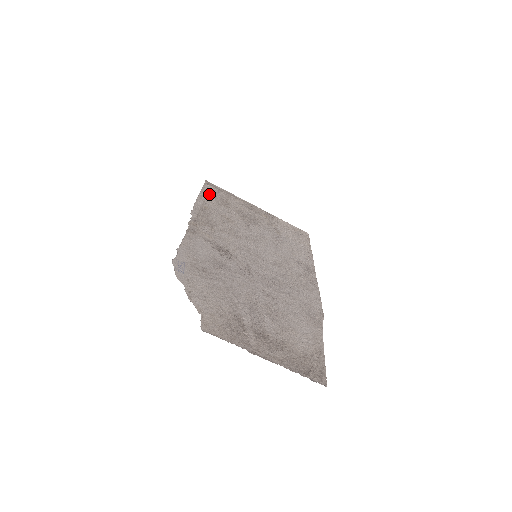
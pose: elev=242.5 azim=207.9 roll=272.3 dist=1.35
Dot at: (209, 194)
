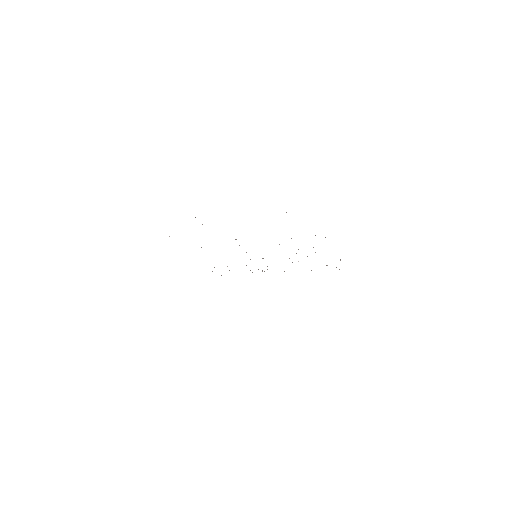
Dot at: occluded
